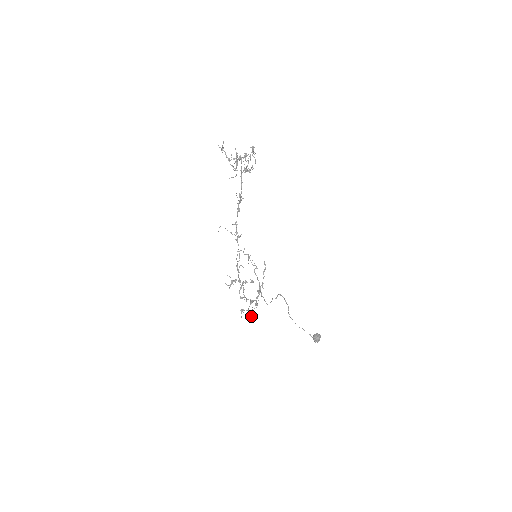
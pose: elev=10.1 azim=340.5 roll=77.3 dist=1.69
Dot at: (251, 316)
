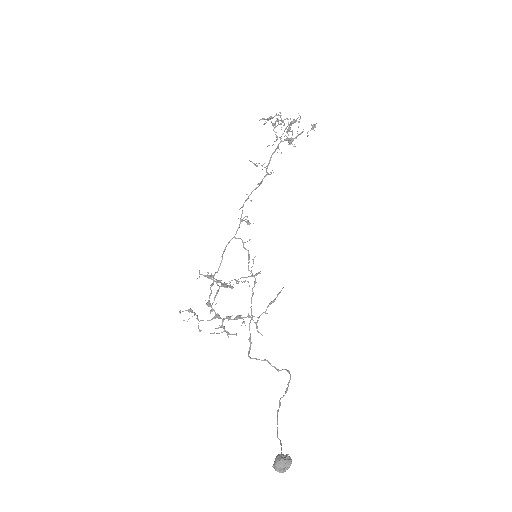
Dot at: (199, 331)
